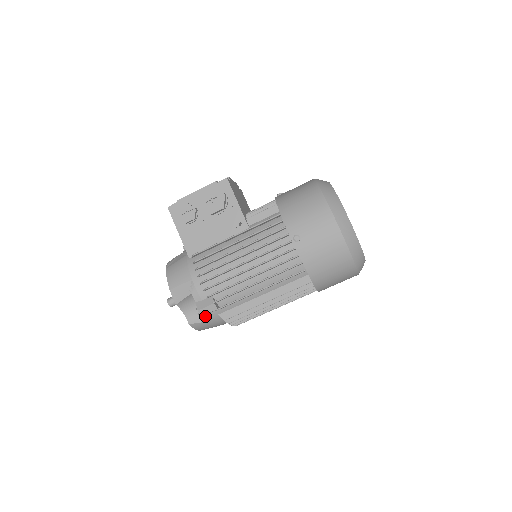
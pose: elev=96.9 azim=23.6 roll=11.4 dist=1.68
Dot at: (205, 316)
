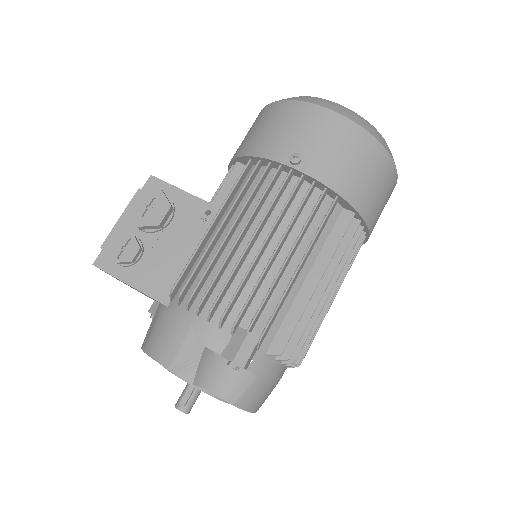
Dot at: (248, 370)
